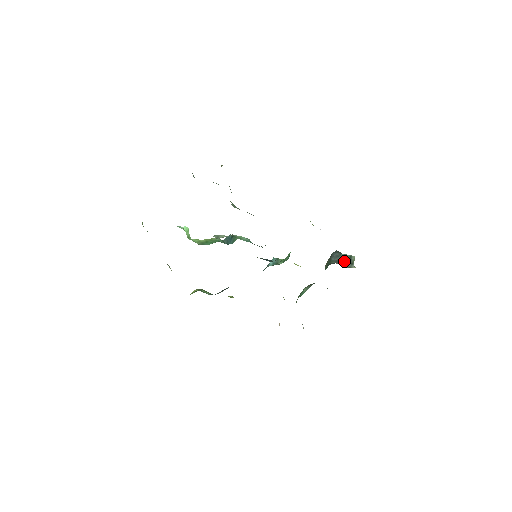
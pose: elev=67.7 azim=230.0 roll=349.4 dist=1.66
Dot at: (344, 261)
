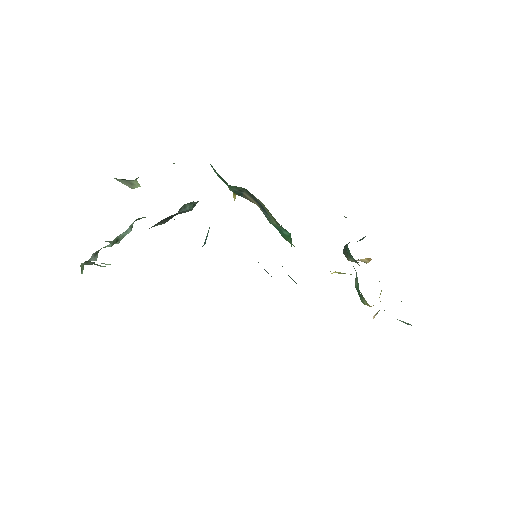
Dot at: occluded
